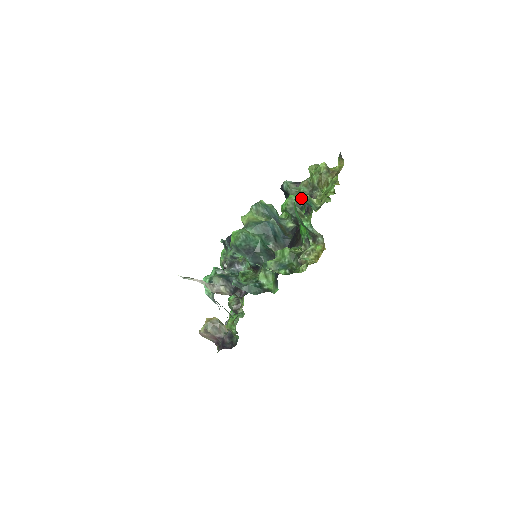
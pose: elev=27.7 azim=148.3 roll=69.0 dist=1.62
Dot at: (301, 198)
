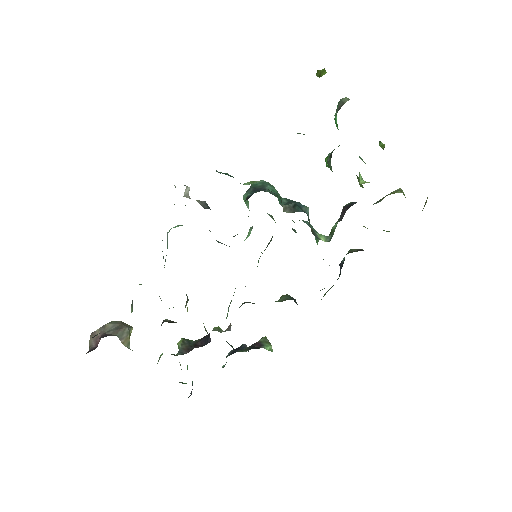
Dot at: occluded
